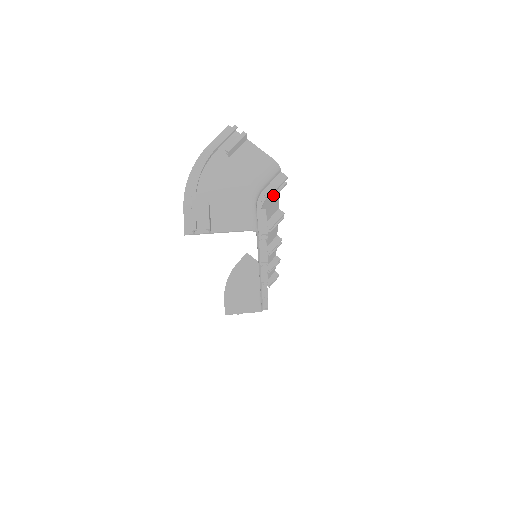
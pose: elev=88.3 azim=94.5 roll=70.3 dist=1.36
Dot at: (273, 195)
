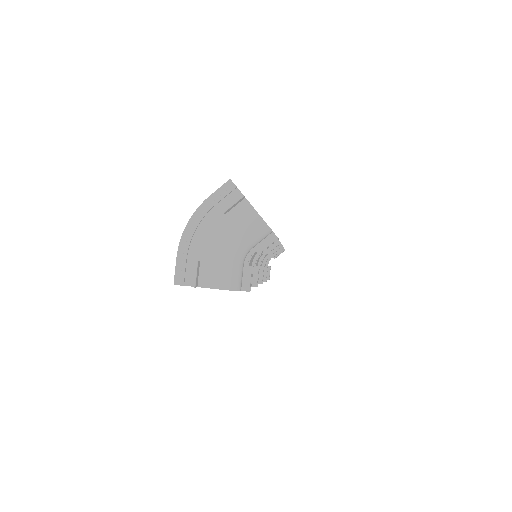
Dot at: occluded
